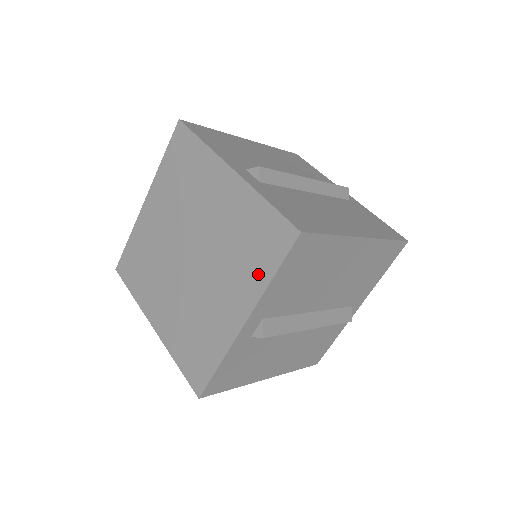
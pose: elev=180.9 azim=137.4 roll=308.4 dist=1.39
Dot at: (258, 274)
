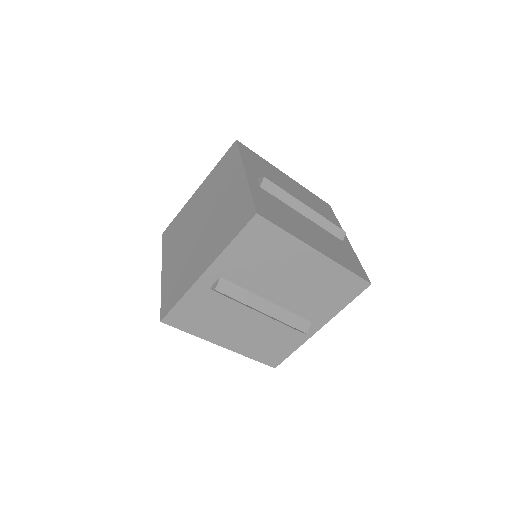
Dot at: (234, 164)
